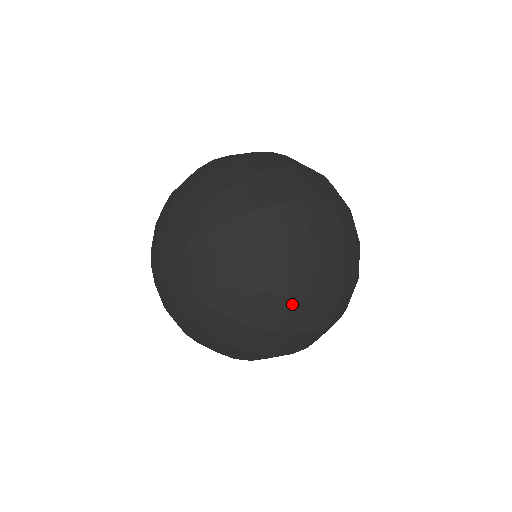
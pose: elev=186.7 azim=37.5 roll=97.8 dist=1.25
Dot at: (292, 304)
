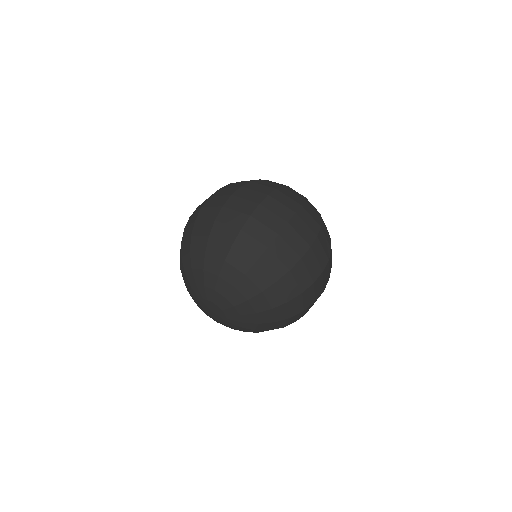
Dot at: (306, 295)
